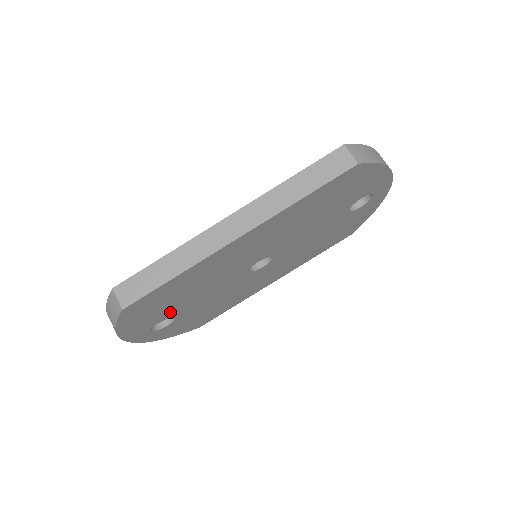
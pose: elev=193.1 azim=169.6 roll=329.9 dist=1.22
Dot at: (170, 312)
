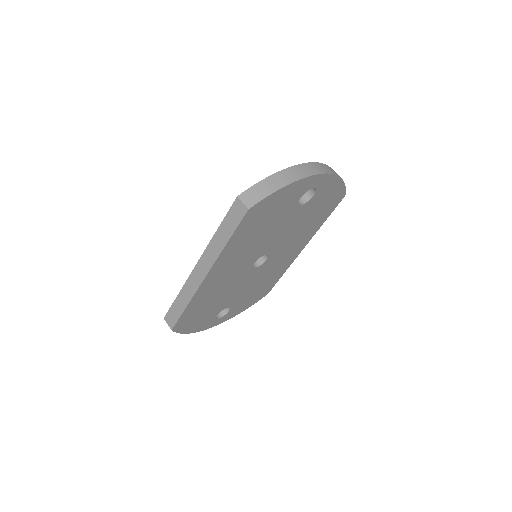
Dot at: (217, 309)
